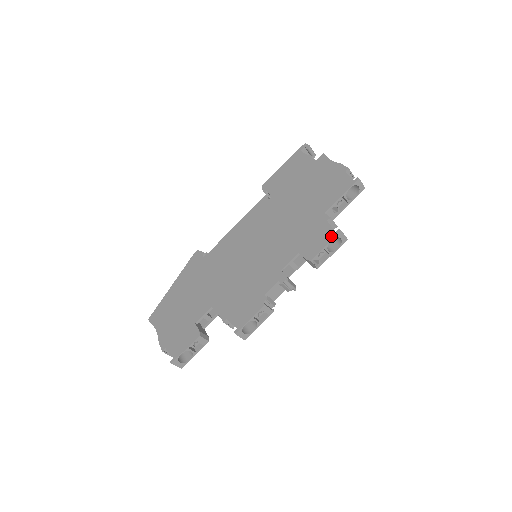
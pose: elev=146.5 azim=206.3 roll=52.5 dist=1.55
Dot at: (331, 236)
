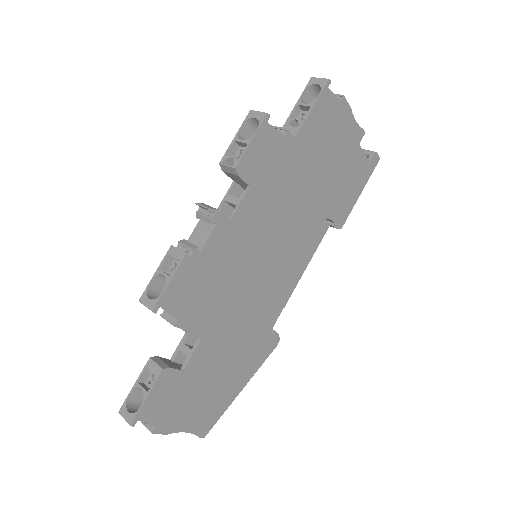
Dot at: (245, 126)
